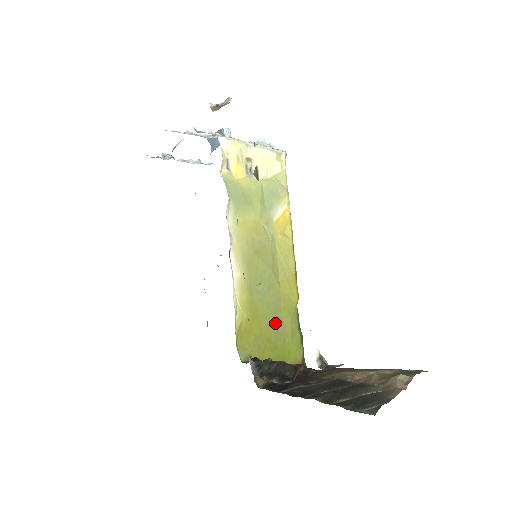
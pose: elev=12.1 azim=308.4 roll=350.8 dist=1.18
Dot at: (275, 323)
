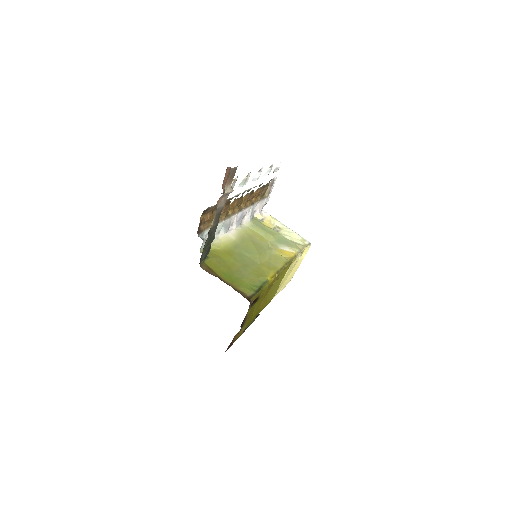
Dot at: (242, 268)
